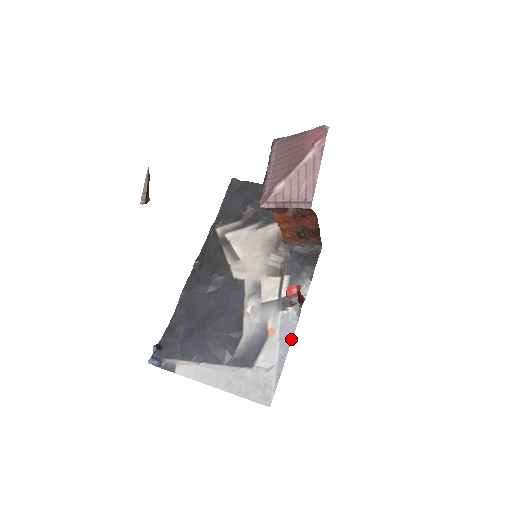
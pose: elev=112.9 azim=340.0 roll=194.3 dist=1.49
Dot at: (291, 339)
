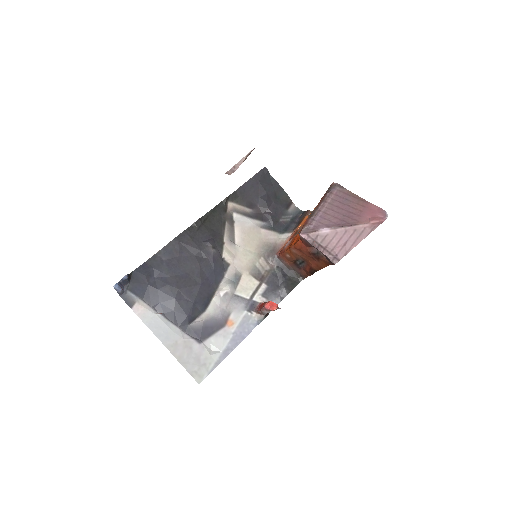
Dot at: (243, 339)
